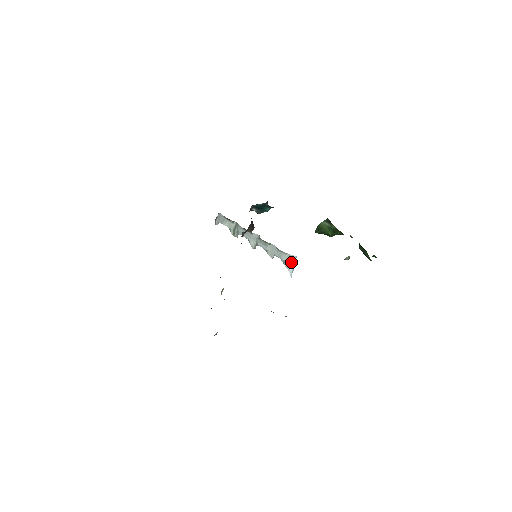
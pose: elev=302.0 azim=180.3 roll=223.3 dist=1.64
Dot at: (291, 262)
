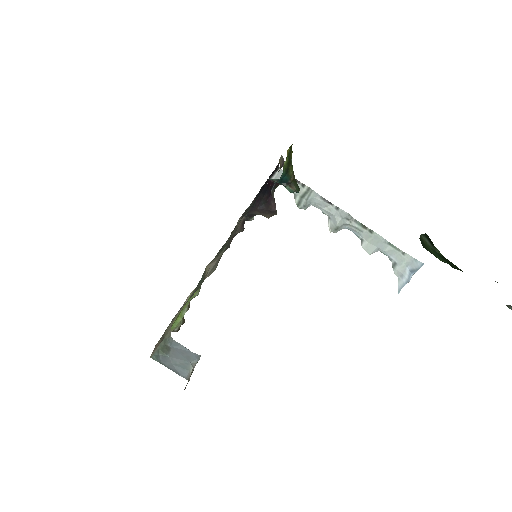
Dot at: (409, 269)
